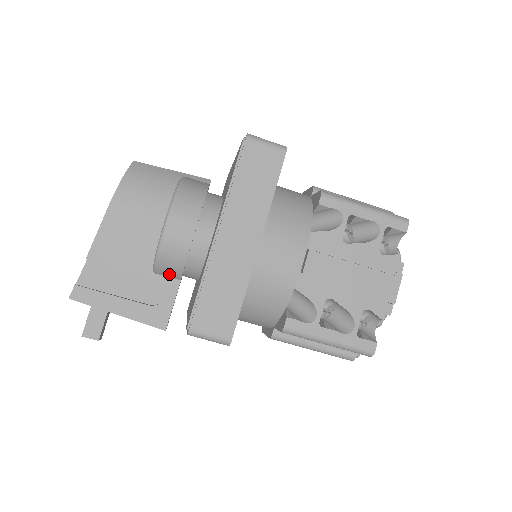
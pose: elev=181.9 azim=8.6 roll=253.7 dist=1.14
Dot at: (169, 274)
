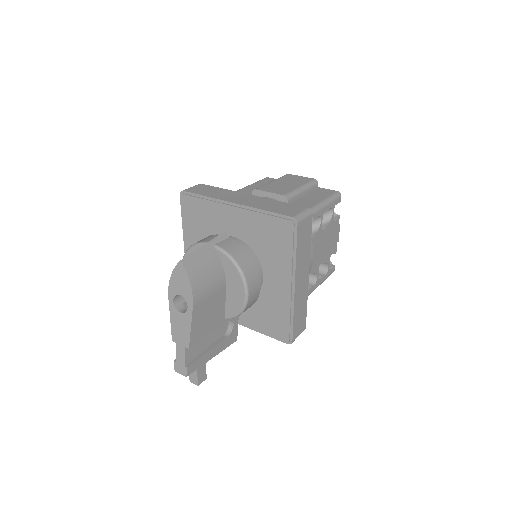
Dot at: occluded
